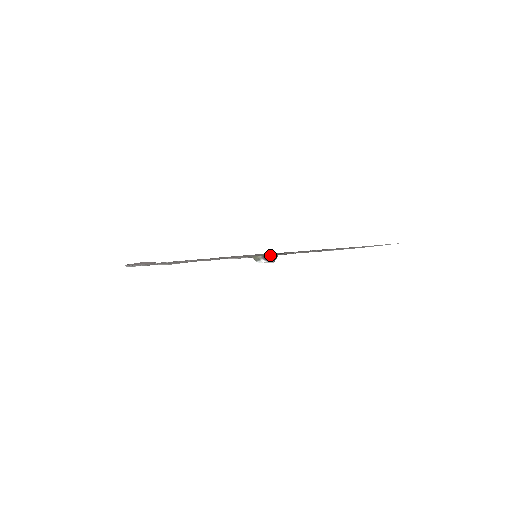
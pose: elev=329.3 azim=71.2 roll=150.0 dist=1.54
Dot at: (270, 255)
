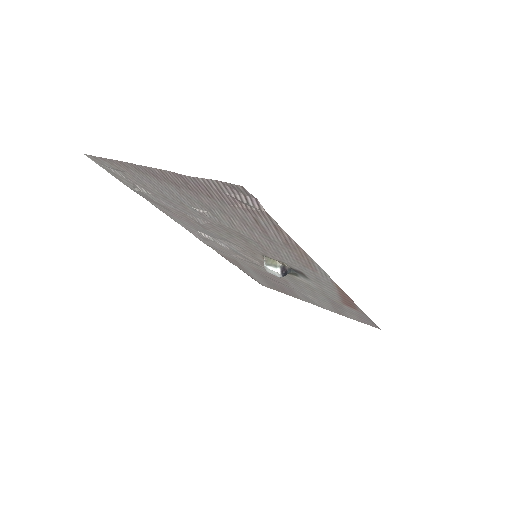
Dot at: (289, 269)
